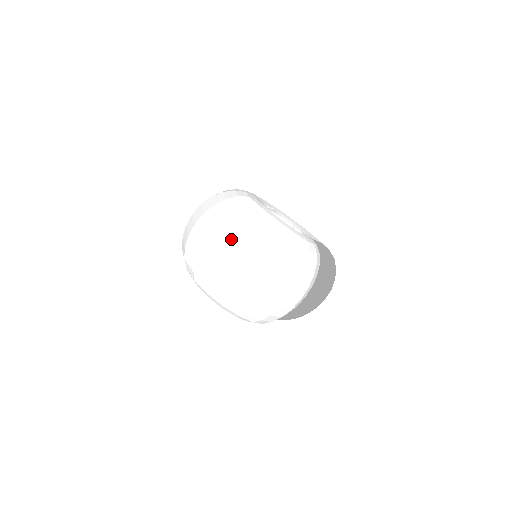
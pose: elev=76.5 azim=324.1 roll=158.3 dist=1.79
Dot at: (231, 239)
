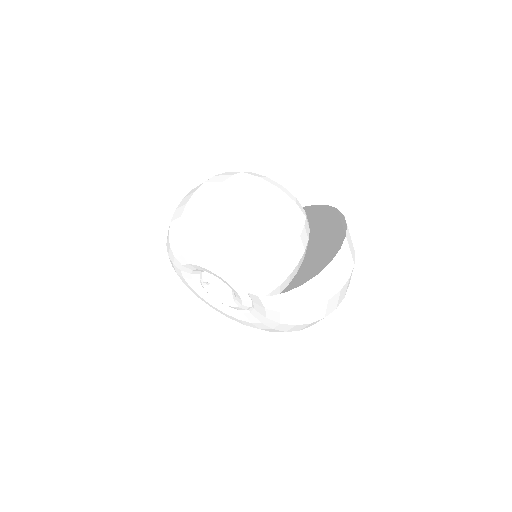
Dot at: occluded
